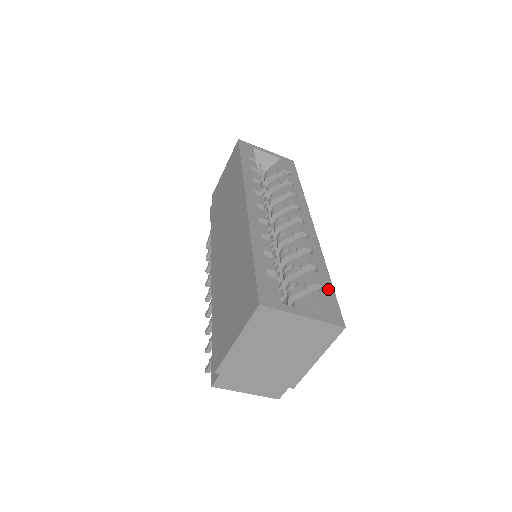
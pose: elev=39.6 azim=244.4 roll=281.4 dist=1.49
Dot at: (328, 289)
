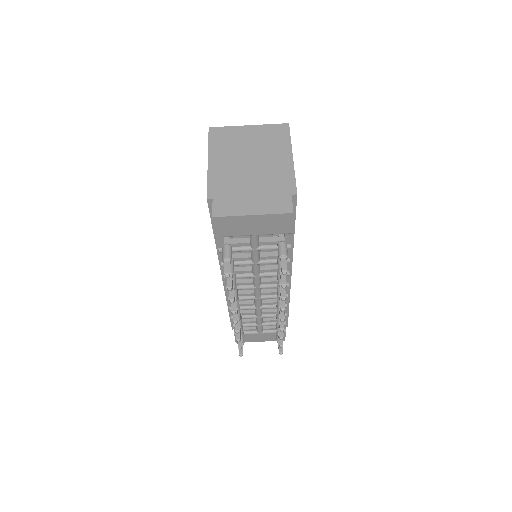
Dot at: occluded
